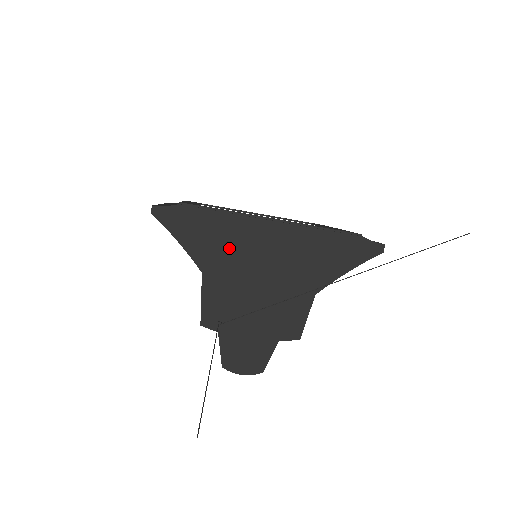
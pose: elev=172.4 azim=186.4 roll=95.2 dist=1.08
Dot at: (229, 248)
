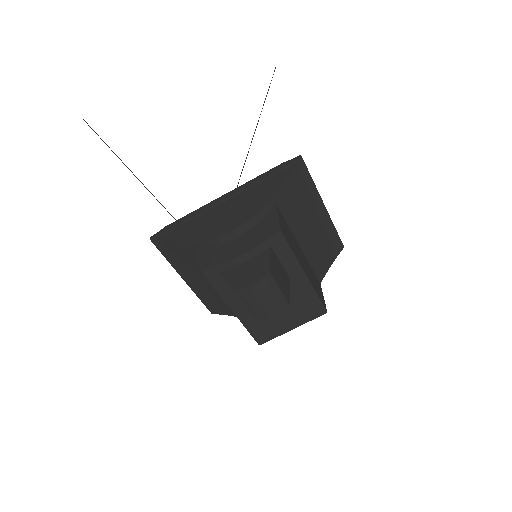
Dot at: (202, 222)
